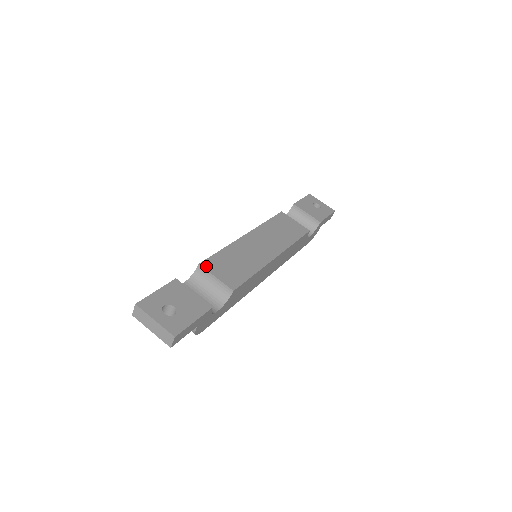
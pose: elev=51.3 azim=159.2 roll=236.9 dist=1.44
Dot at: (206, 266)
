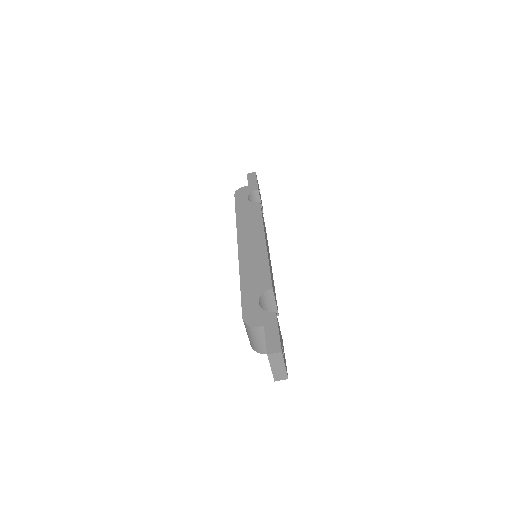
Dot at: occluded
